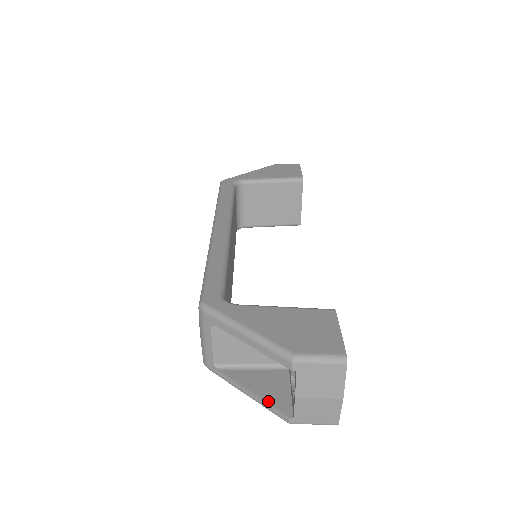
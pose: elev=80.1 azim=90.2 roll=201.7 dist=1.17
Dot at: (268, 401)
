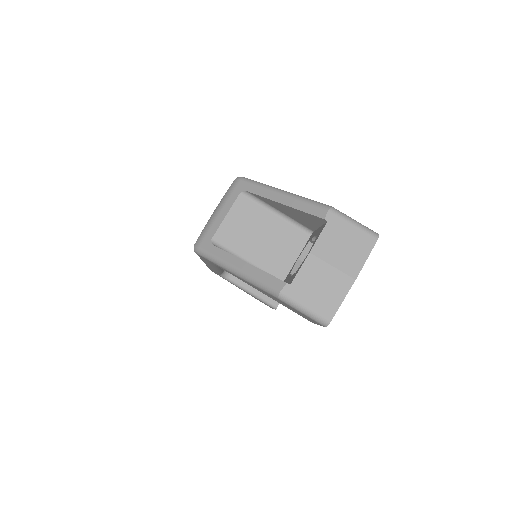
Dot at: (264, 271)
